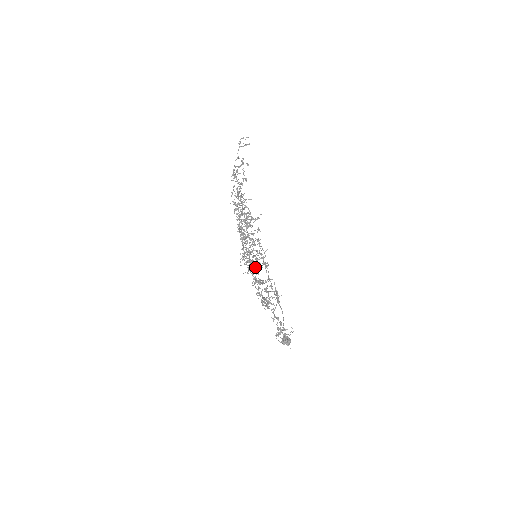
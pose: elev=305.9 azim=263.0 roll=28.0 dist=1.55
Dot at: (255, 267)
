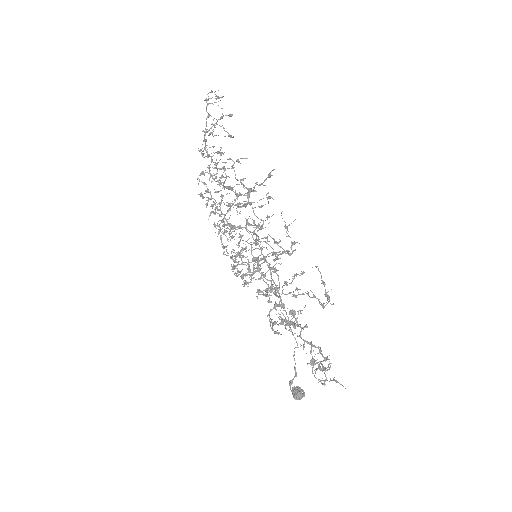
Dot at: (268, 263)
